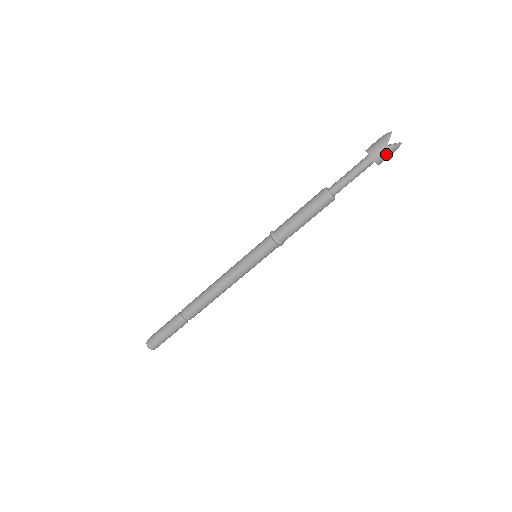
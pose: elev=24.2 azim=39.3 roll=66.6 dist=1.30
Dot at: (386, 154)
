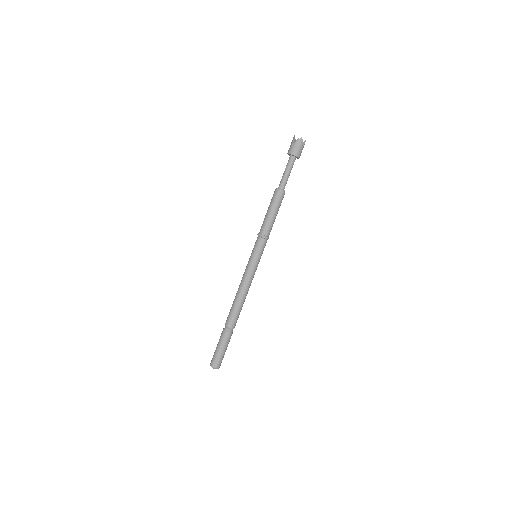
Dot at: (297, 147)
